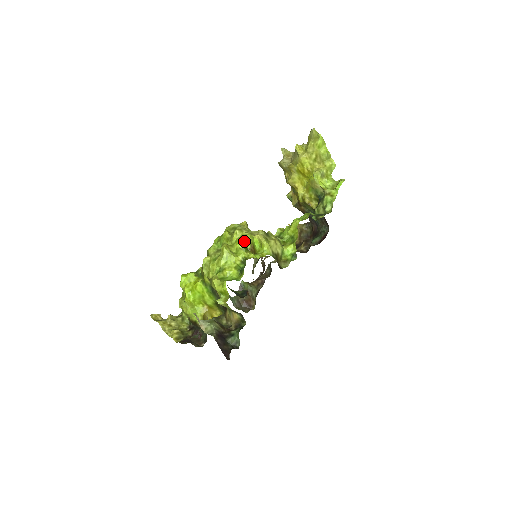
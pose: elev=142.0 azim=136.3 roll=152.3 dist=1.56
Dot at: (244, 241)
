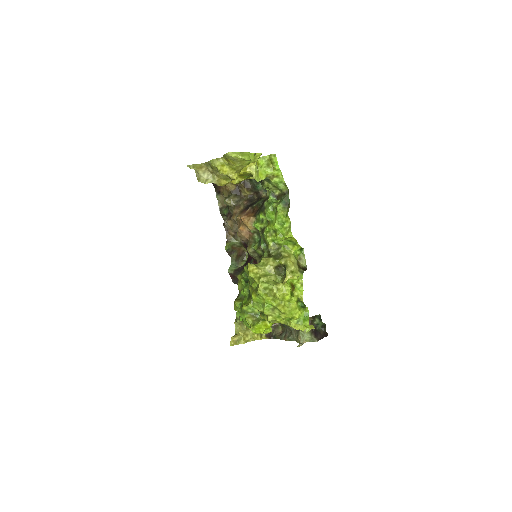
Dot at: (289, 294)
